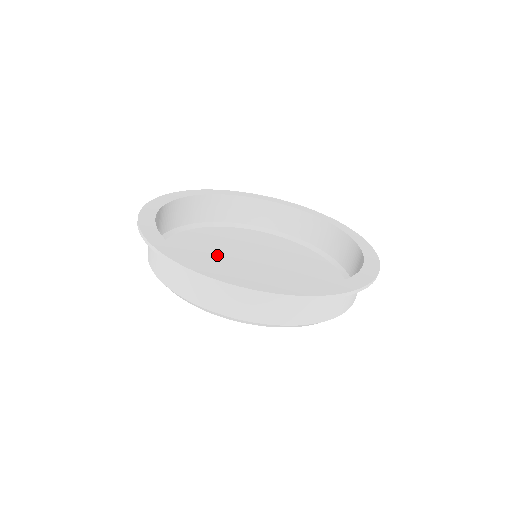
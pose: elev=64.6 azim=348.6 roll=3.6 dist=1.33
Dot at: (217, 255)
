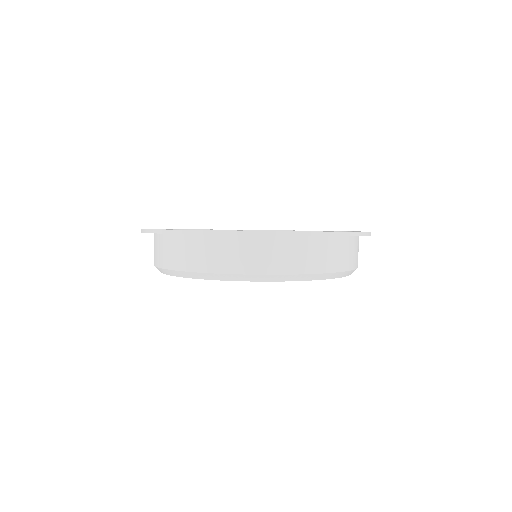
Dot at: occluded
